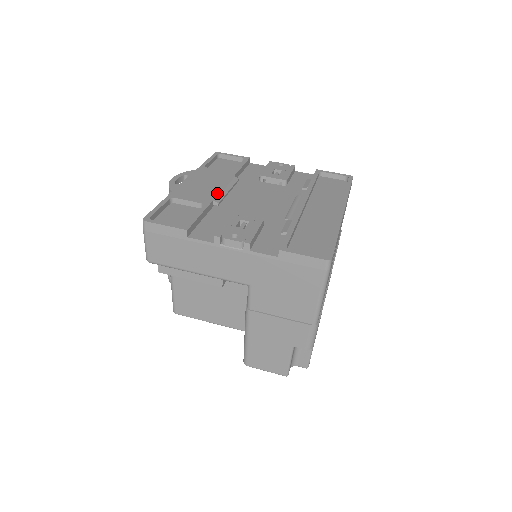
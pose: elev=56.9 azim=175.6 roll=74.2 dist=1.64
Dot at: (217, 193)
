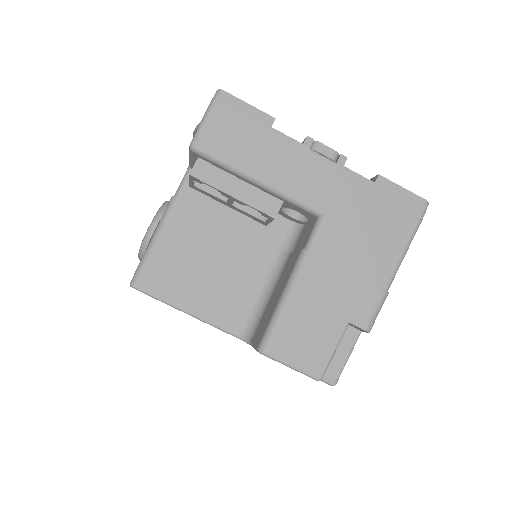
Dot at: occluded
